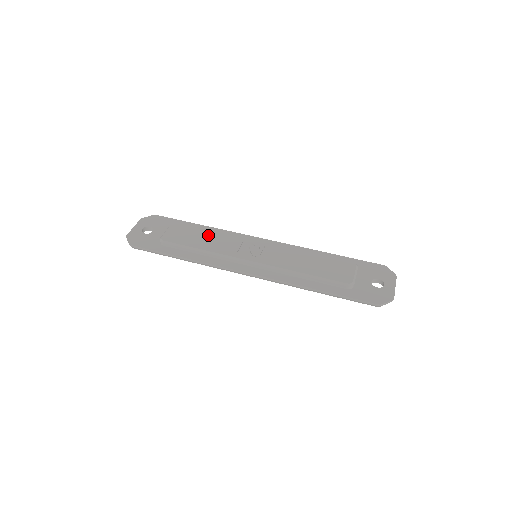
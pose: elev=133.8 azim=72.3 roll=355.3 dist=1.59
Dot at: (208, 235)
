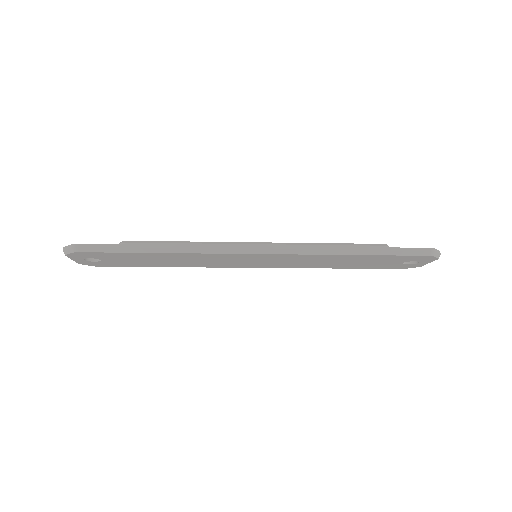
Dot at: occluded
